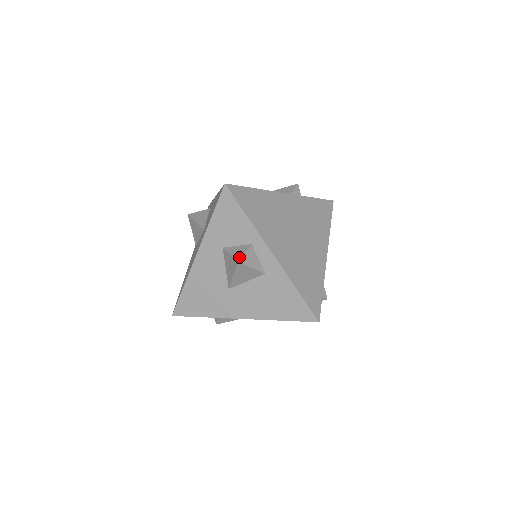
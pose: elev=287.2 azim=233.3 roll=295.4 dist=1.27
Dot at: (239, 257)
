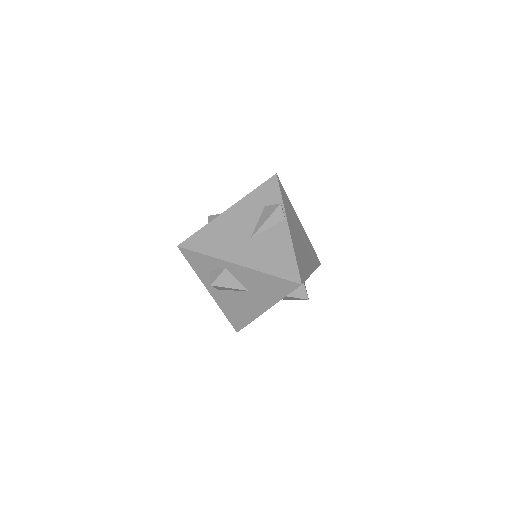
Dot at: (306, 296)
